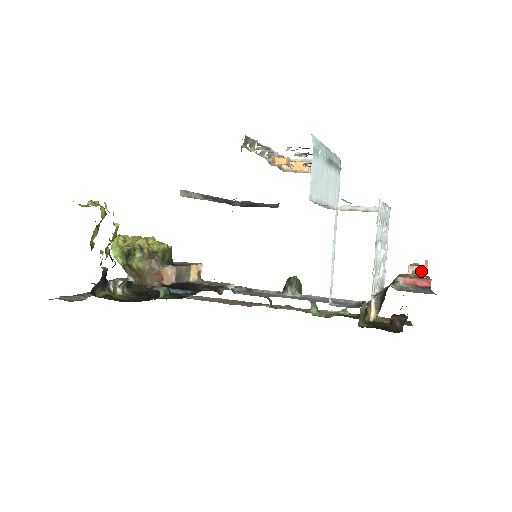
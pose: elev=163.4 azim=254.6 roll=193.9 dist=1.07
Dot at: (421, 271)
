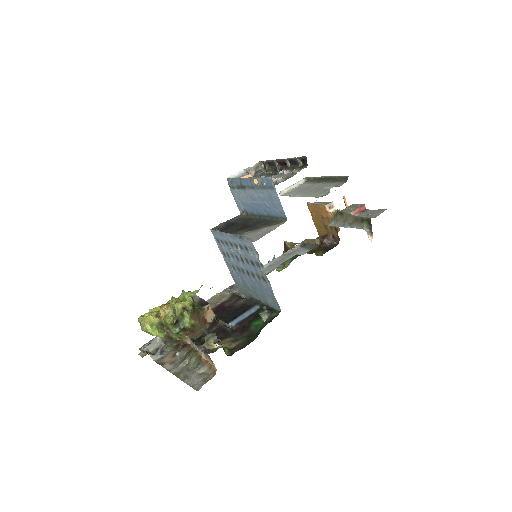
Dot at: (333, 204)
